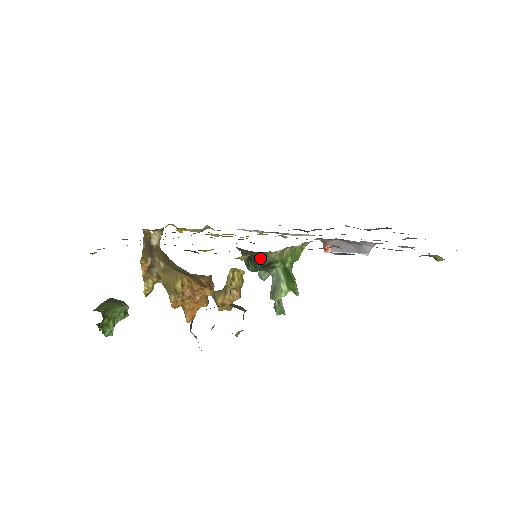
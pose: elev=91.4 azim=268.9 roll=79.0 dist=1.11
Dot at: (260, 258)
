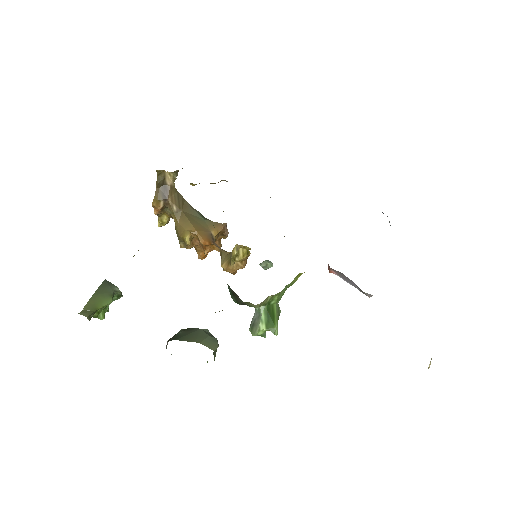
Dot at: (241, 300)
